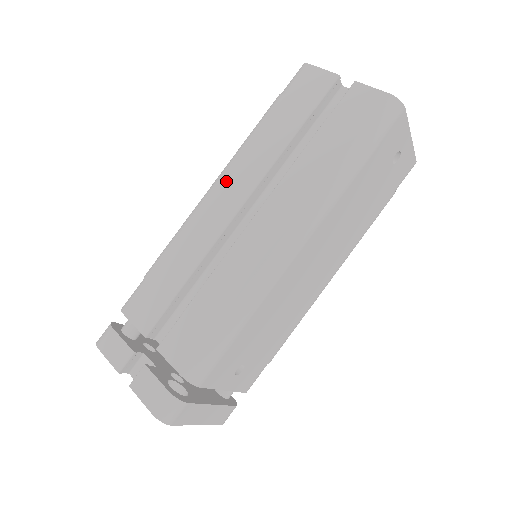
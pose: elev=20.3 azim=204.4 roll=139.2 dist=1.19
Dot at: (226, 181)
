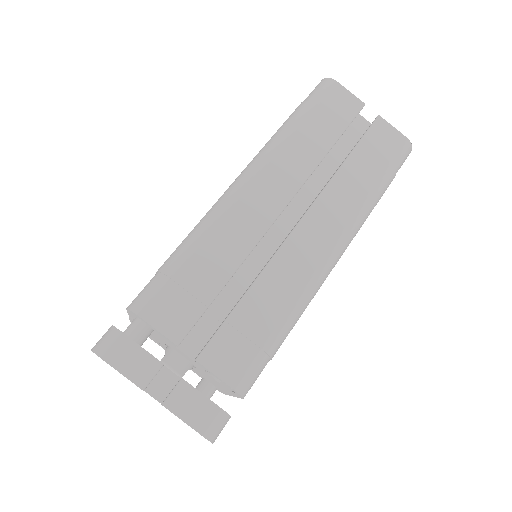
Dot at: (263, 178)
